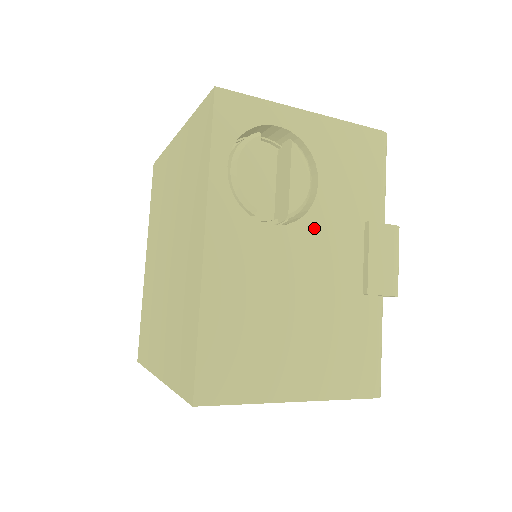
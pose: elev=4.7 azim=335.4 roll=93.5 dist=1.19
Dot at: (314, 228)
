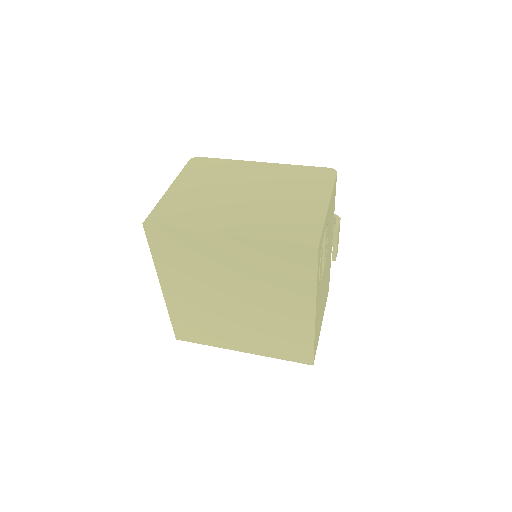
Dot at: occluded
